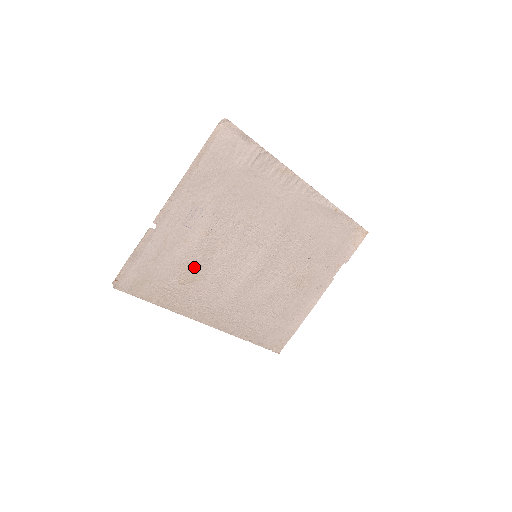
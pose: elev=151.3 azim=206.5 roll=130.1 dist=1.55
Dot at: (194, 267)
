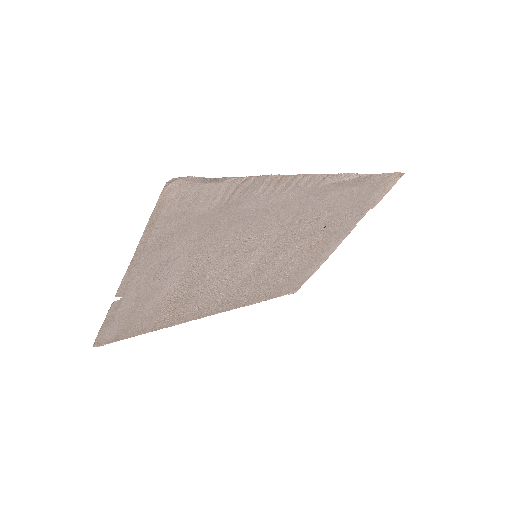
Dot at: (182, 296)
